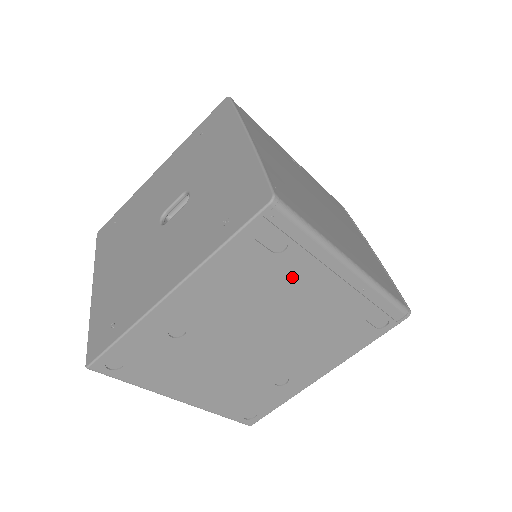
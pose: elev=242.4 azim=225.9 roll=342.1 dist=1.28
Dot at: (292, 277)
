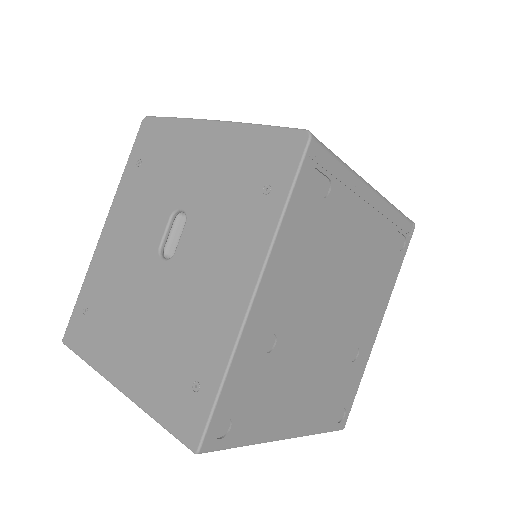
Dot at: (340, 221)
